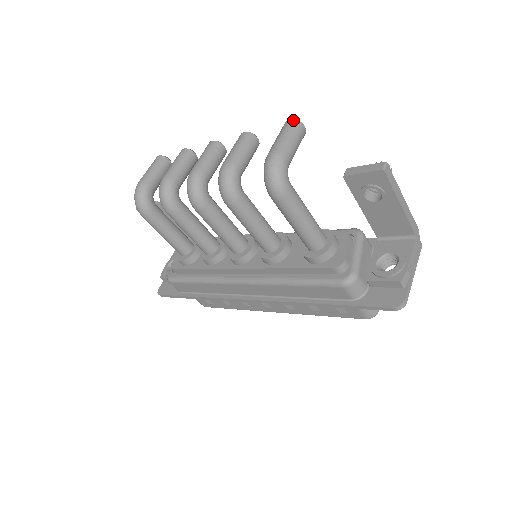
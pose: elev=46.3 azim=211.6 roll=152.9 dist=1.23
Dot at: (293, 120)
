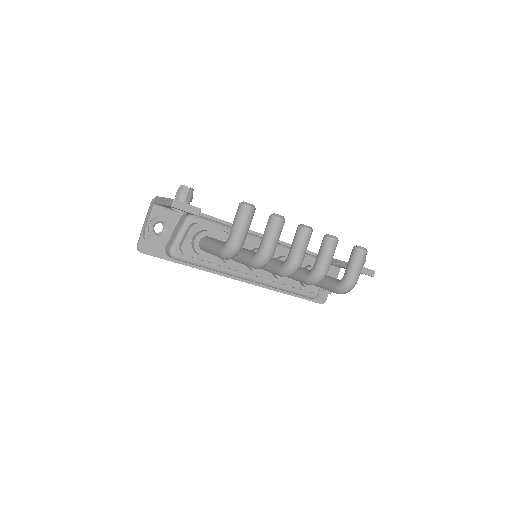
Dot at: occluded
